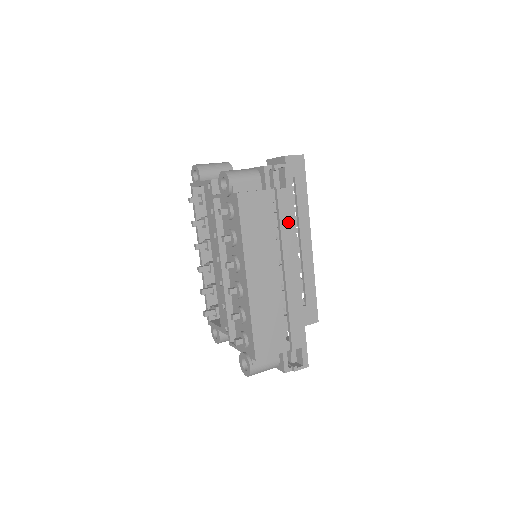
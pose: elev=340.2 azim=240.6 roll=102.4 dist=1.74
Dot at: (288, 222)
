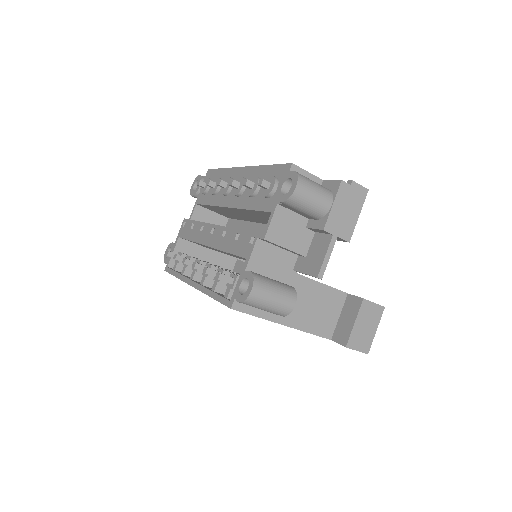
Dot at: occluded
